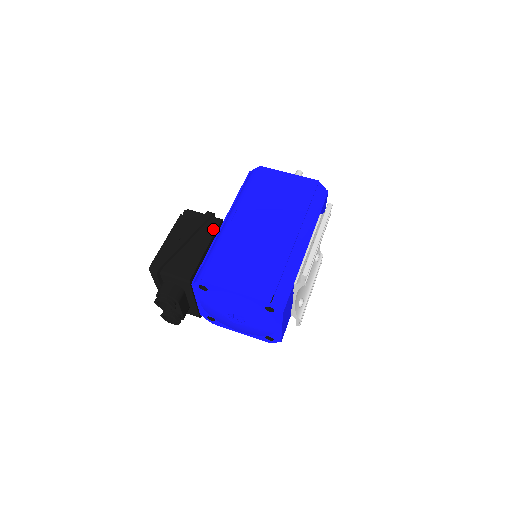
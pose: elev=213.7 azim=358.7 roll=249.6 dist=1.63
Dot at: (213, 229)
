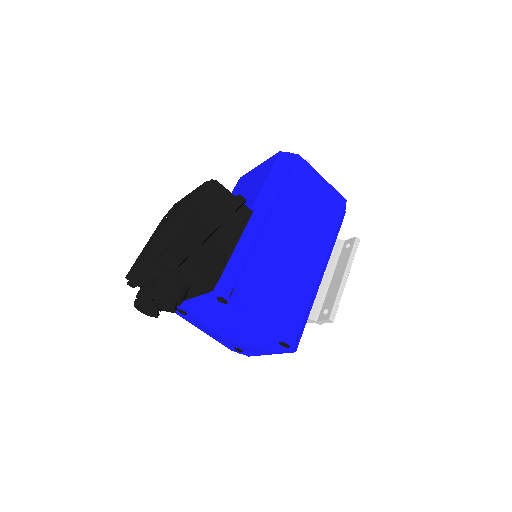
Dot at: (243, 223)
